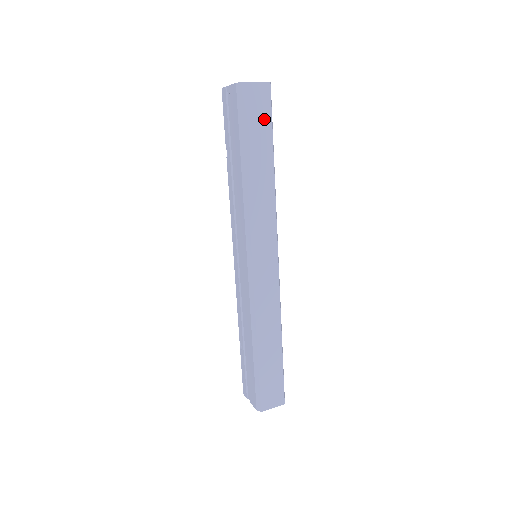
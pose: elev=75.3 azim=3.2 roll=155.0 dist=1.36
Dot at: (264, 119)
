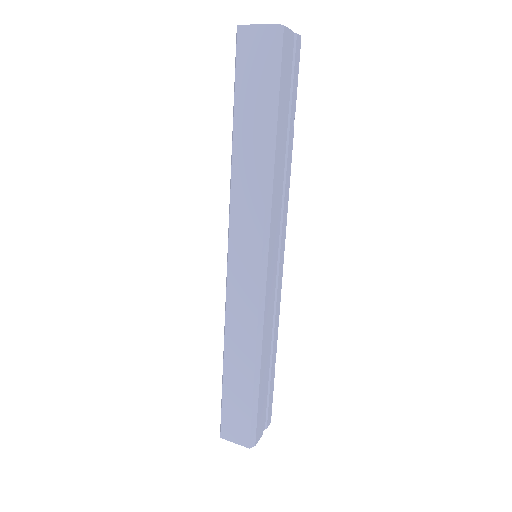
Dot at: (263, 76)
